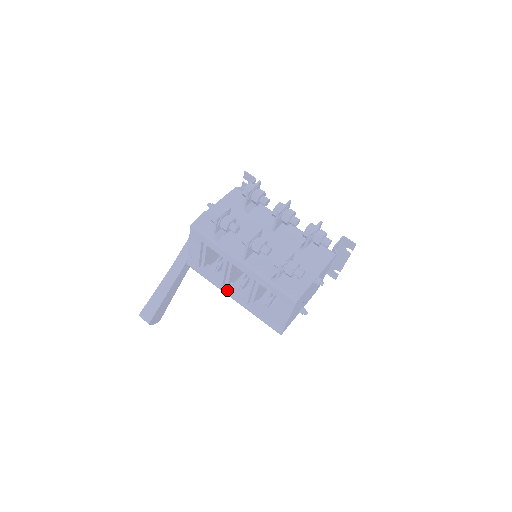
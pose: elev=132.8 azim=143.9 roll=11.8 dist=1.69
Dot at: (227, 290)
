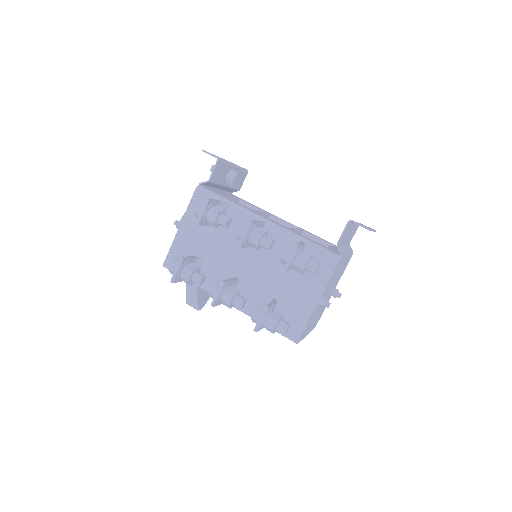
Dot at: occluded
